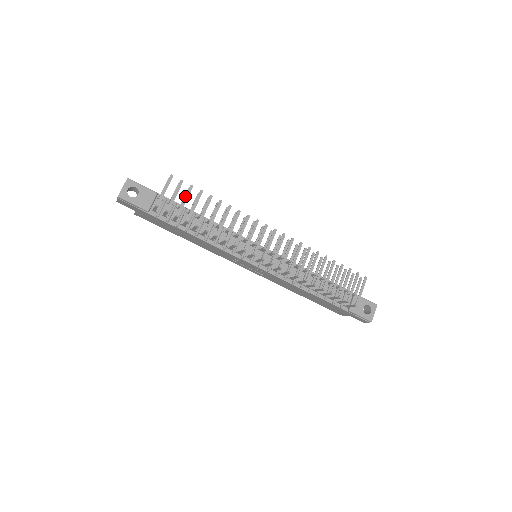
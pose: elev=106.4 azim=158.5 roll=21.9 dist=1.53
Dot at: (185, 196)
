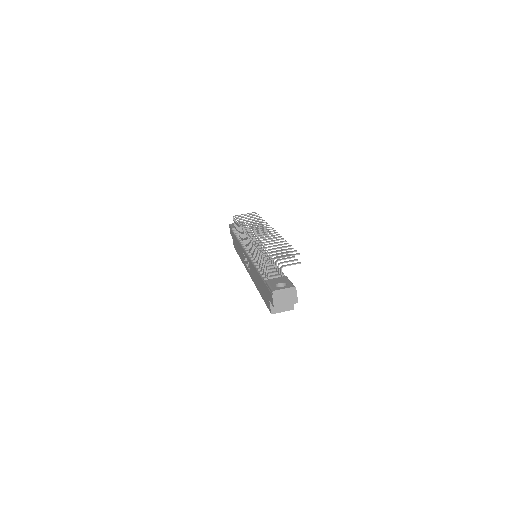
Dot at: (249, 216)
